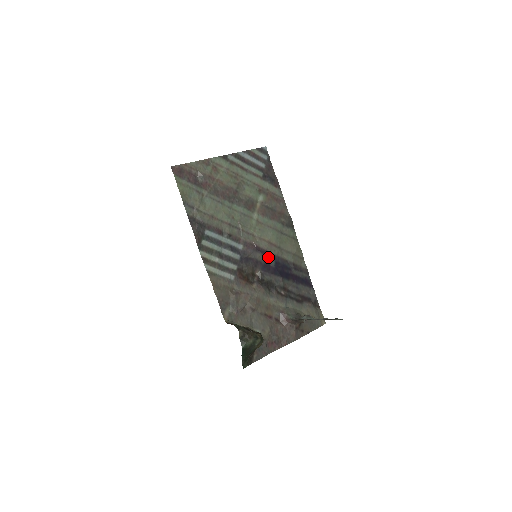
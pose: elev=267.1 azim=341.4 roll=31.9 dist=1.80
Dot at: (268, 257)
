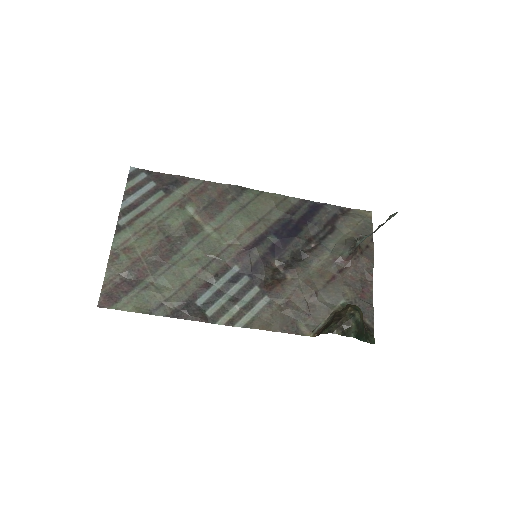
Dot at: (264, 241)
